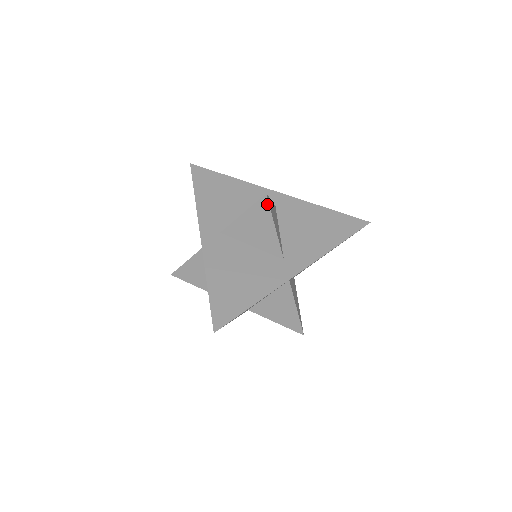
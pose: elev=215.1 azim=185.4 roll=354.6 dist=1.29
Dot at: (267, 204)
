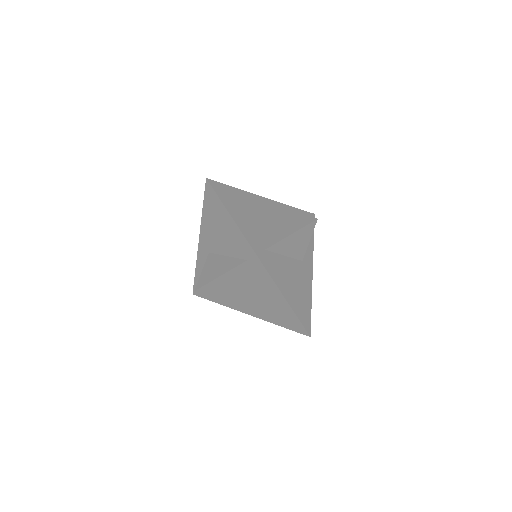
Dot at: (314, 226)
